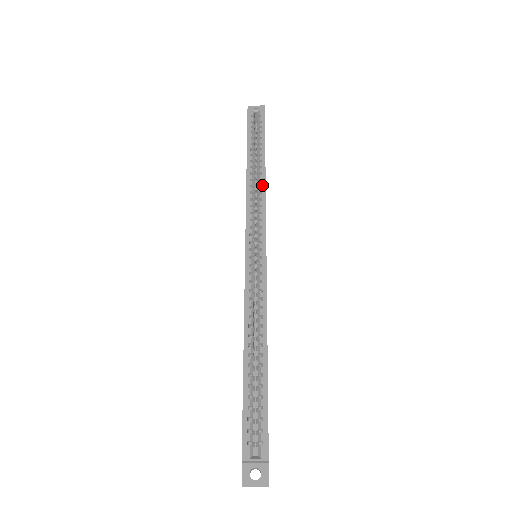
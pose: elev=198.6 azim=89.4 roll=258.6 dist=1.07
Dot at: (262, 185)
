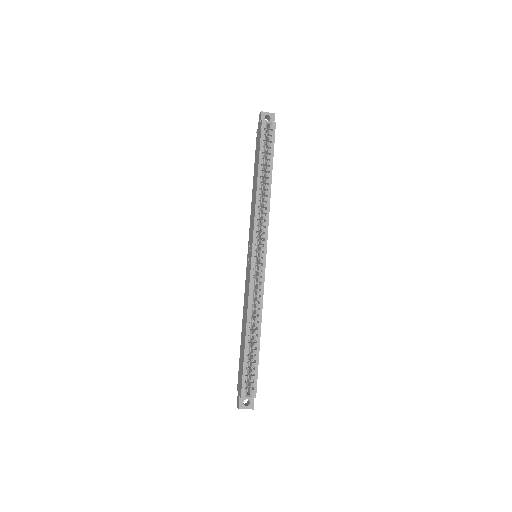
Dot at: (268, 201)
